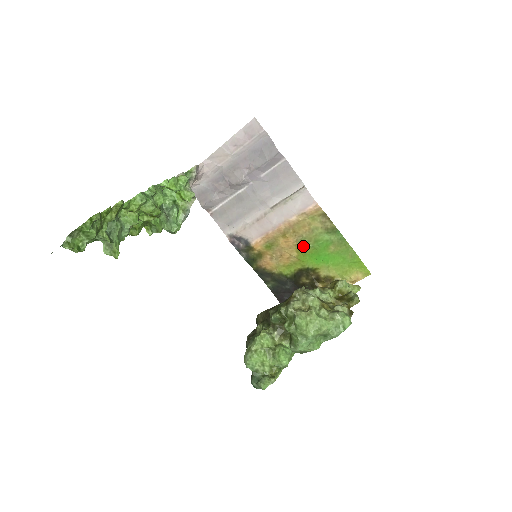
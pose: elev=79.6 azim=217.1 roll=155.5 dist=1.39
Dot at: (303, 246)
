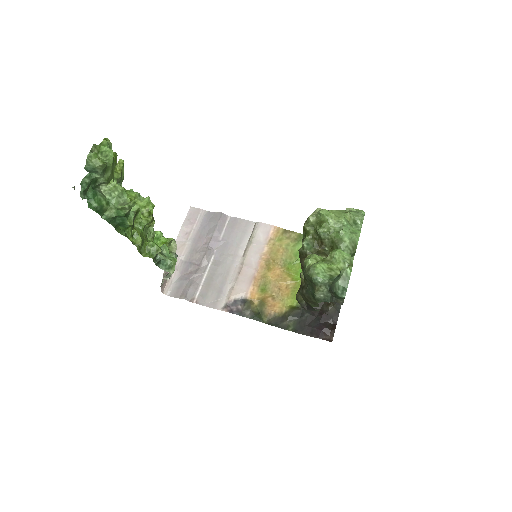
Dot at: (290, 267)
